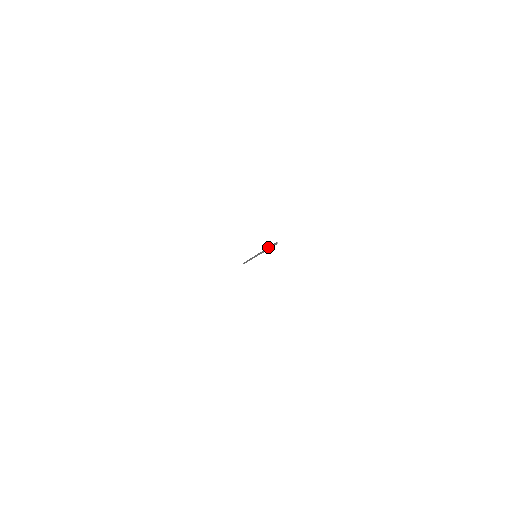
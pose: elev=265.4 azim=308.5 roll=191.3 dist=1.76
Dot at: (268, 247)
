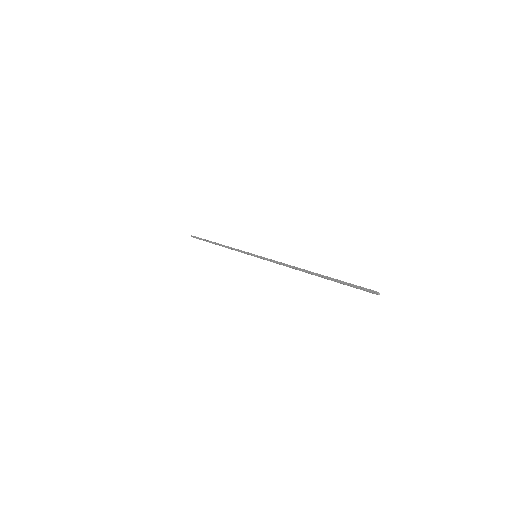
Dot at: (328, 277)
